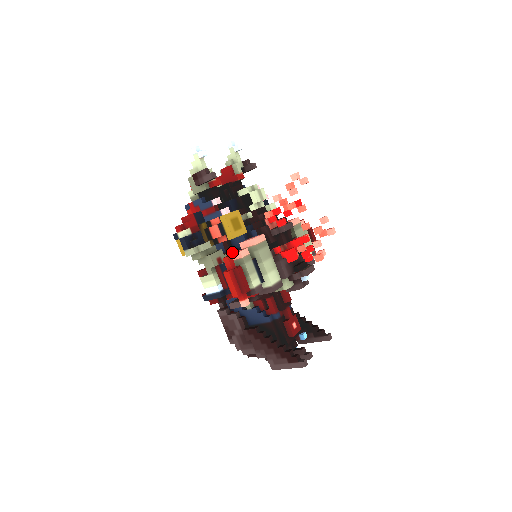
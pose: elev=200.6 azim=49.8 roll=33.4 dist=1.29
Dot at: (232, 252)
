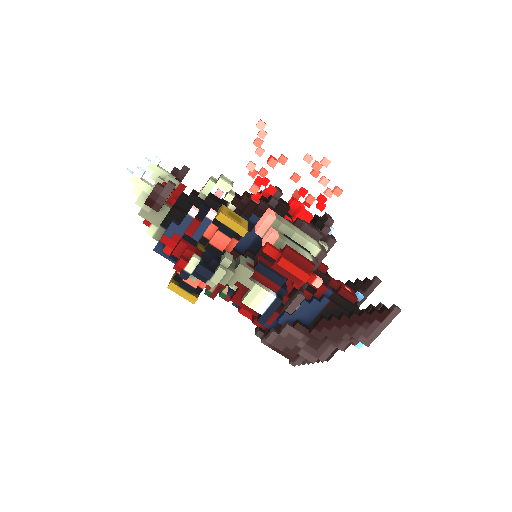
Dot at: occluded
